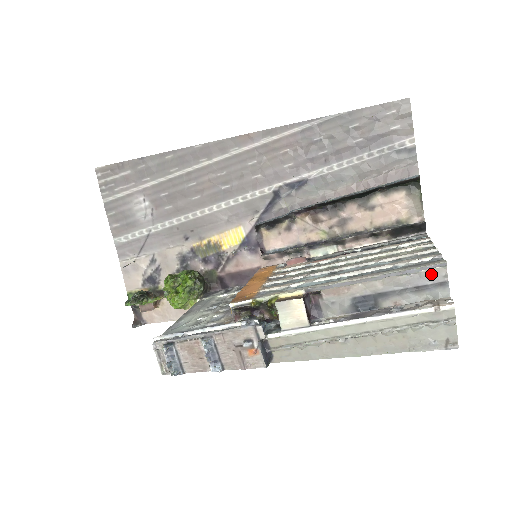
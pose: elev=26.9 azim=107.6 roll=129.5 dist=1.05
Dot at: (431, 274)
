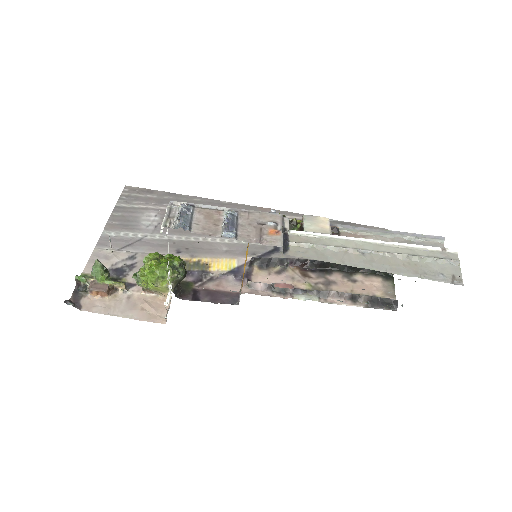
Dot at: (432, 245)
